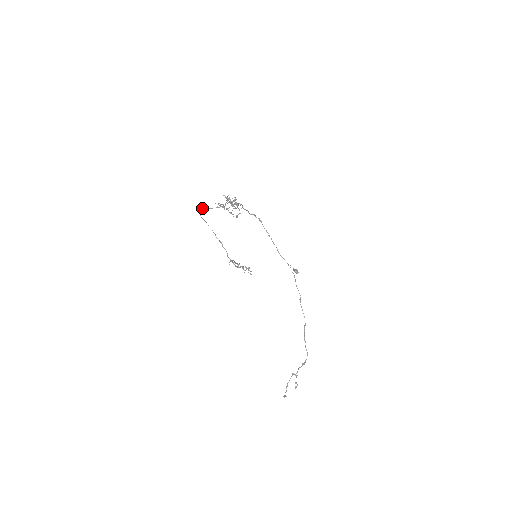
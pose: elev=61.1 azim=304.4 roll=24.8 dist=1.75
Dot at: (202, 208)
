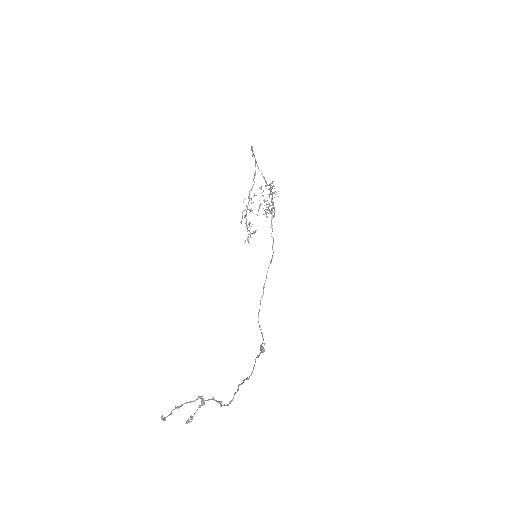
Dot at: occluded
